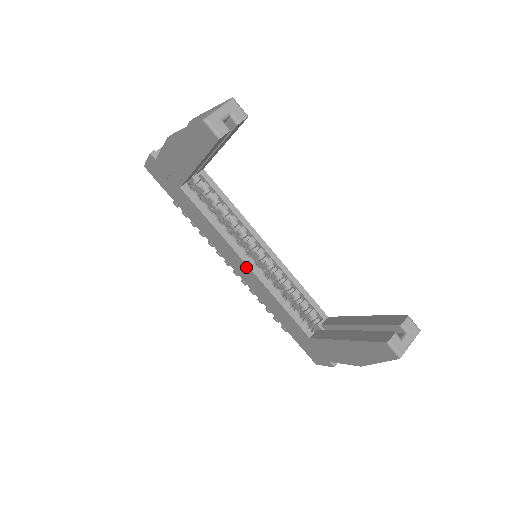
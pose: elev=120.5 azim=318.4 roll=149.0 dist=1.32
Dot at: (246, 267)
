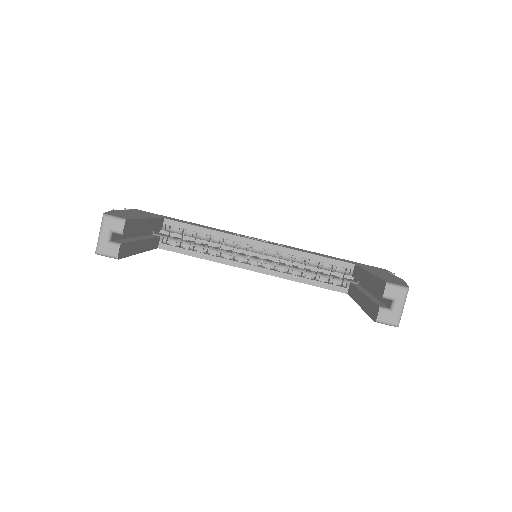
Dot at: (254, 271)
